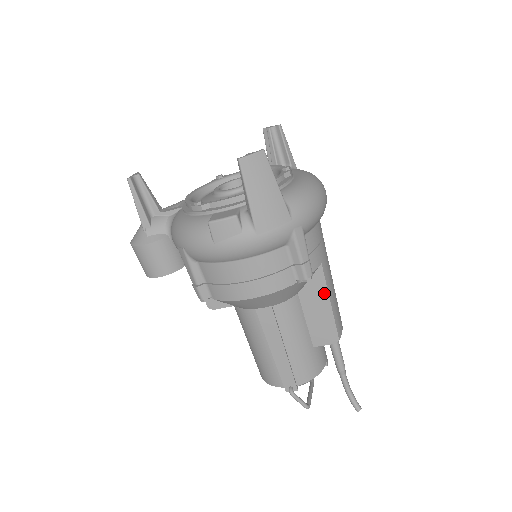
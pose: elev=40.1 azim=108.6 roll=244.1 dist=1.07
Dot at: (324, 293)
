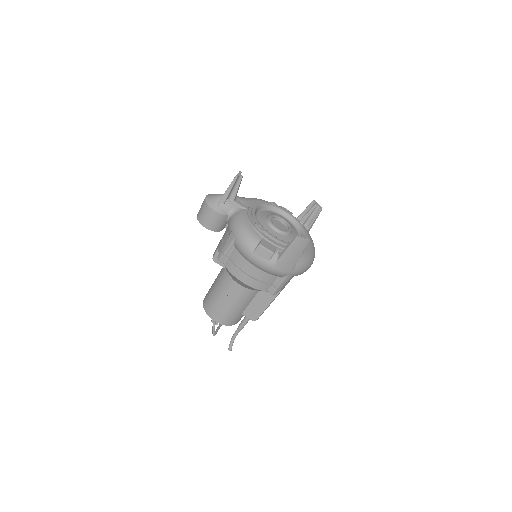
Dot at: (270, 300)
